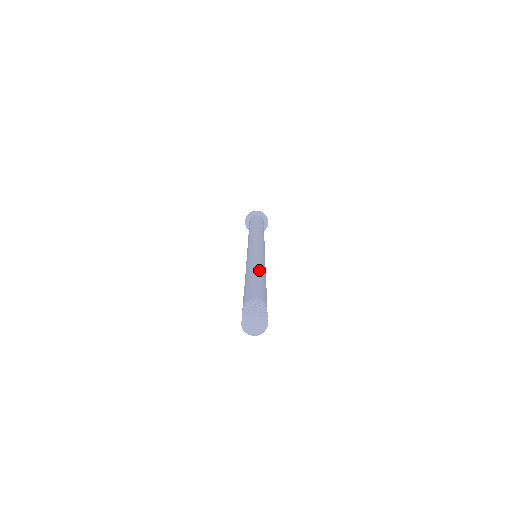
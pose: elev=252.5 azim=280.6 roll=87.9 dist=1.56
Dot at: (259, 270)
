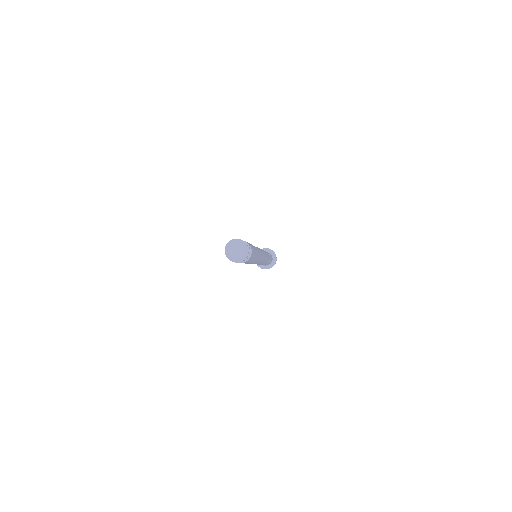
Dot at: occluded
